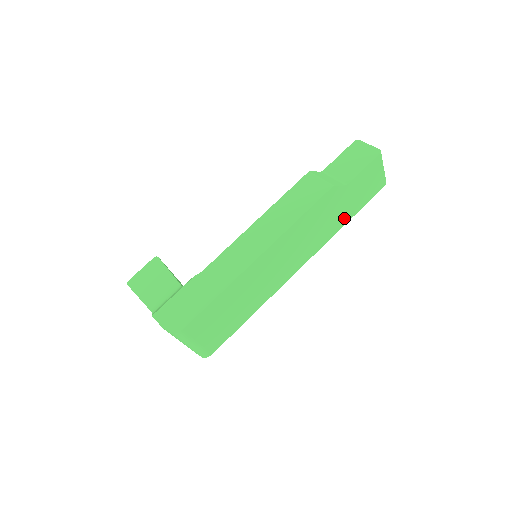
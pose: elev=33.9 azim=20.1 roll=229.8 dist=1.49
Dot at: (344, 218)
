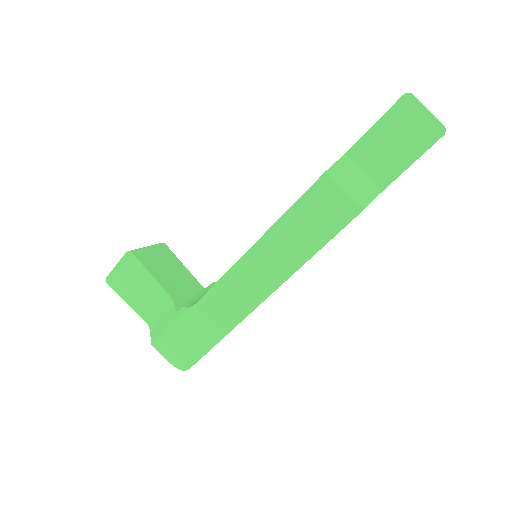
Dot at: occluded
